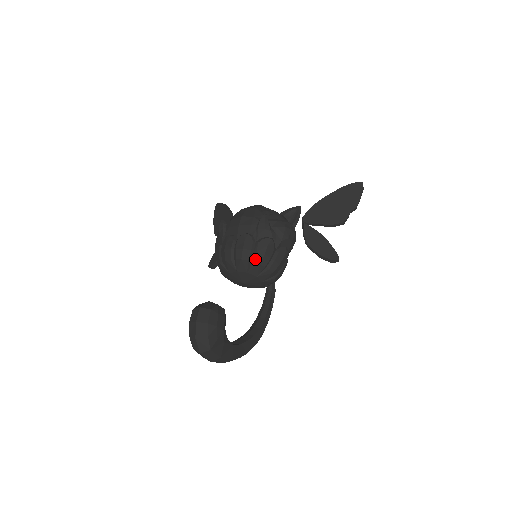
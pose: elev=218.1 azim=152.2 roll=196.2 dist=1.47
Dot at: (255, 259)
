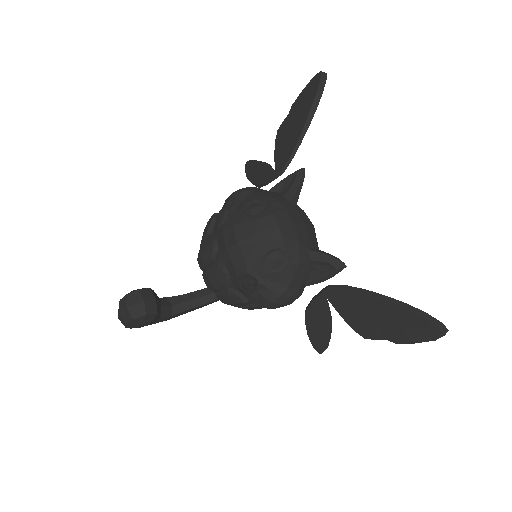
Dot at: (218, 297)
